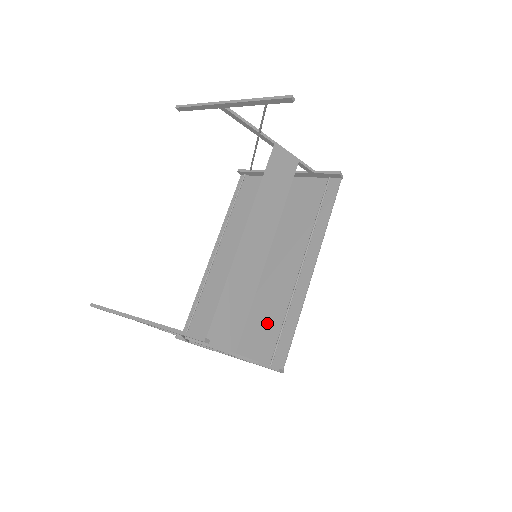
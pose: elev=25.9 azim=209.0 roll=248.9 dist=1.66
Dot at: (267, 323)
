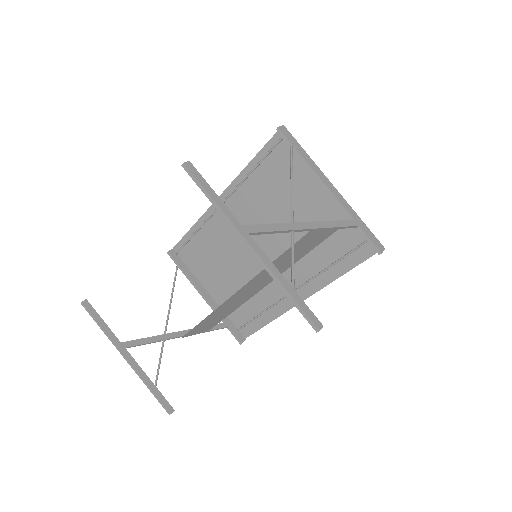
Dot at: (246, 303)
